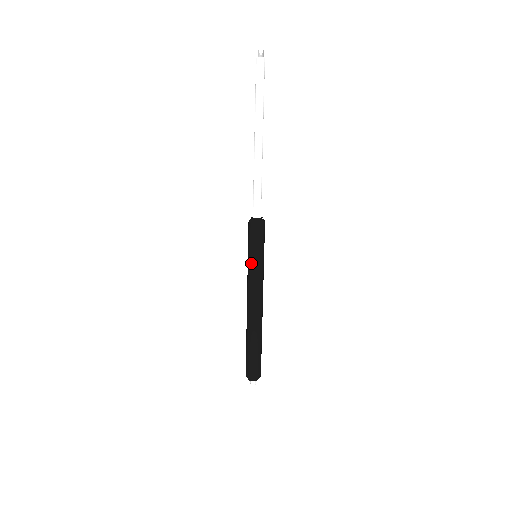
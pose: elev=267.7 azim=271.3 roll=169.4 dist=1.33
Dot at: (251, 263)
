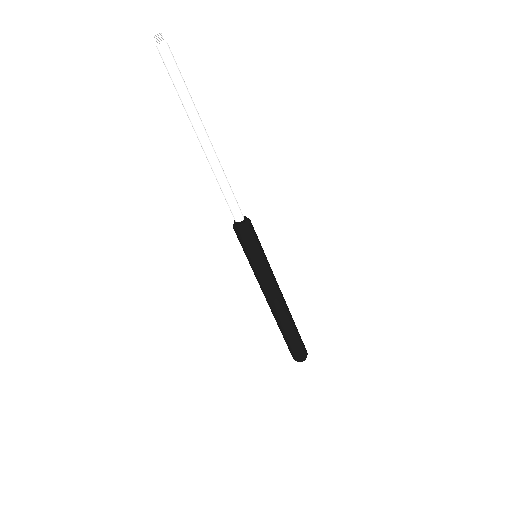
Dot at: (256, 267)
